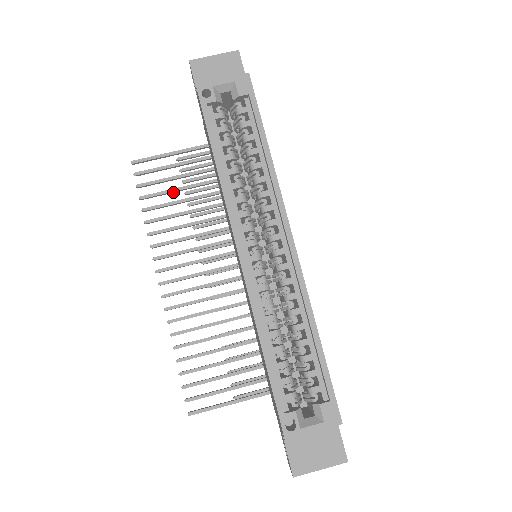
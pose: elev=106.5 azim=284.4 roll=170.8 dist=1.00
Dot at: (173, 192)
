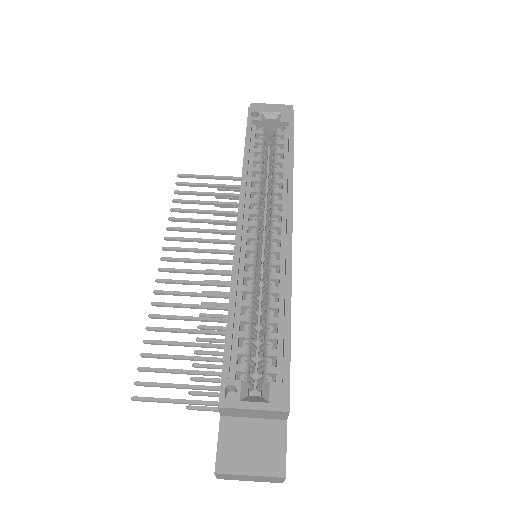
Dot at: (203, 204)
